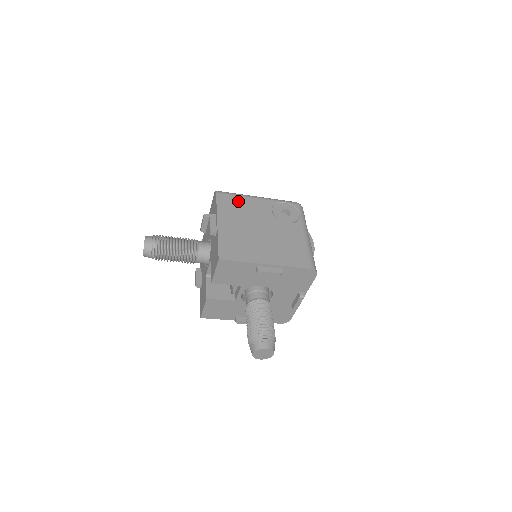
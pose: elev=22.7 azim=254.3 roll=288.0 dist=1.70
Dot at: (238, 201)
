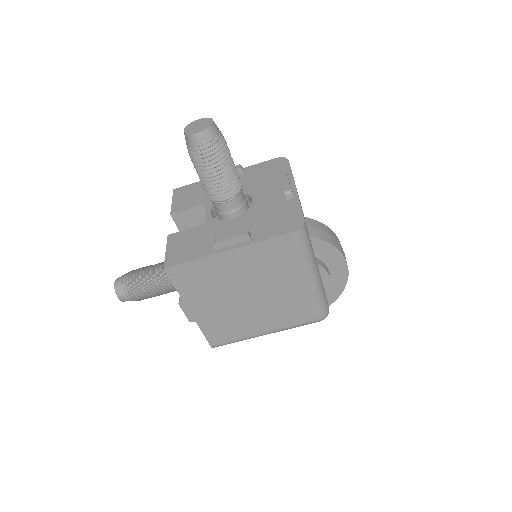
Dot at: occluded
